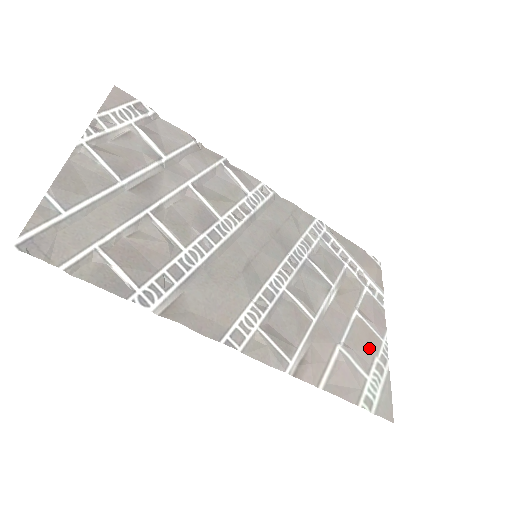
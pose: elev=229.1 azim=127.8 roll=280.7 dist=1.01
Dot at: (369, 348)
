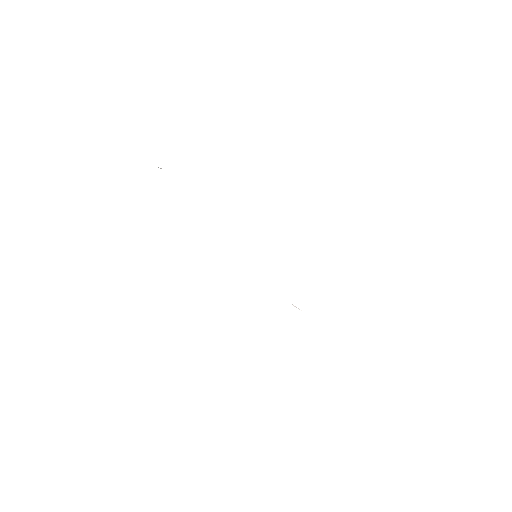
Dot at: occluded
